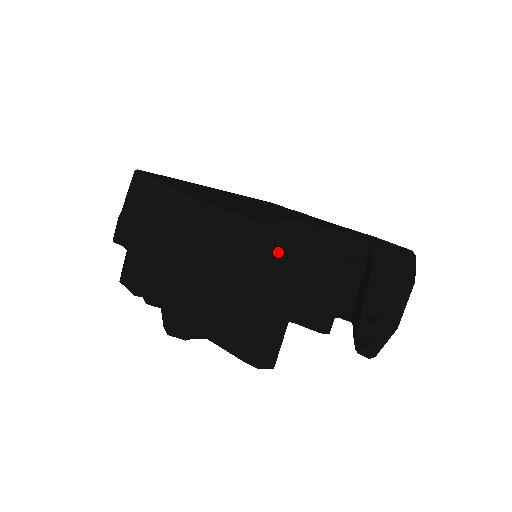
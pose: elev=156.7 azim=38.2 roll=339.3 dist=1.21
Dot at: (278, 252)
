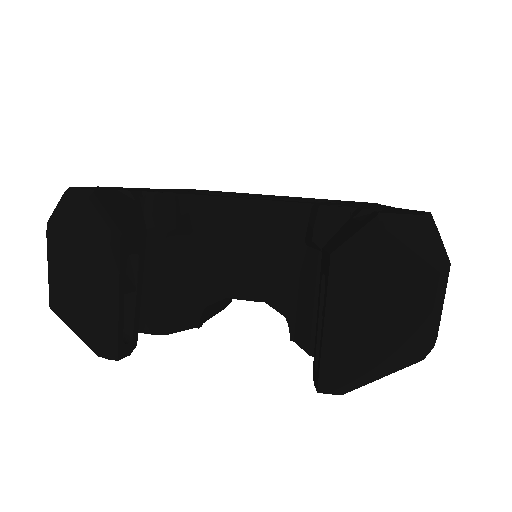
Dot at: (86, 218)
